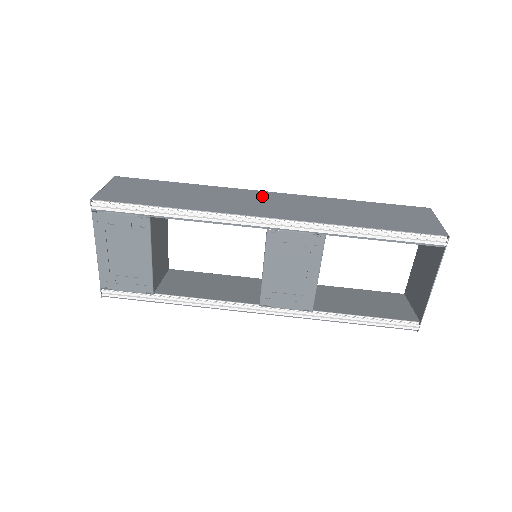
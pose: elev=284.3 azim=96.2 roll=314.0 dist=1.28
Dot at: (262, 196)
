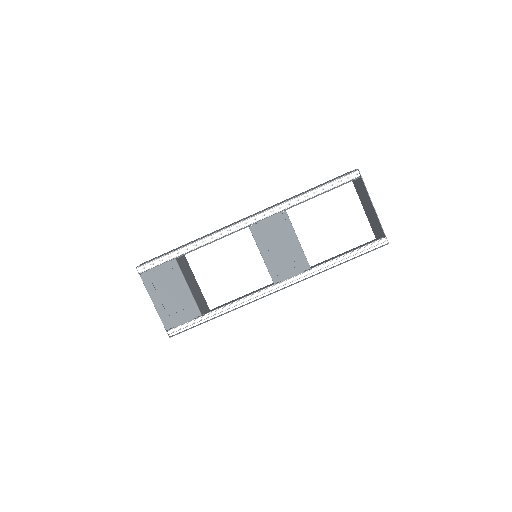
Dot at: occluded
